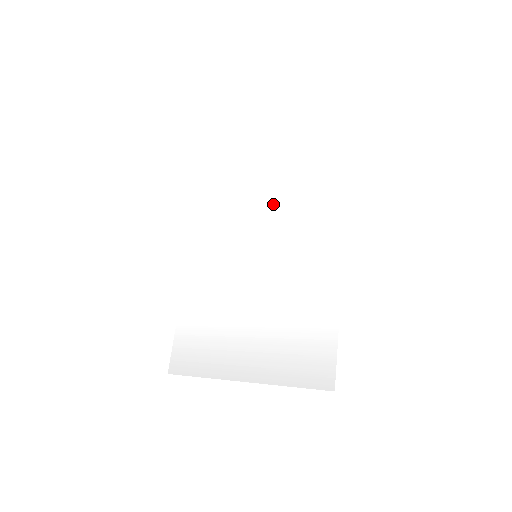
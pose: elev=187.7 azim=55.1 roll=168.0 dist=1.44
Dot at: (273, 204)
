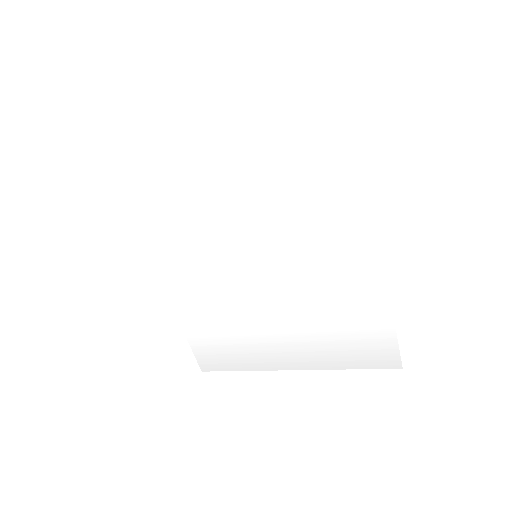
Dot at: (252, 189)
